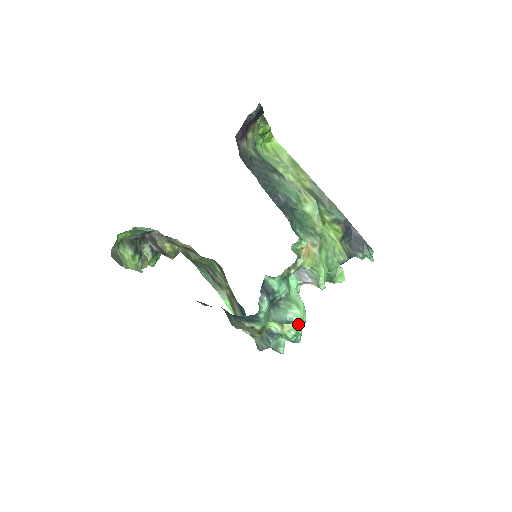
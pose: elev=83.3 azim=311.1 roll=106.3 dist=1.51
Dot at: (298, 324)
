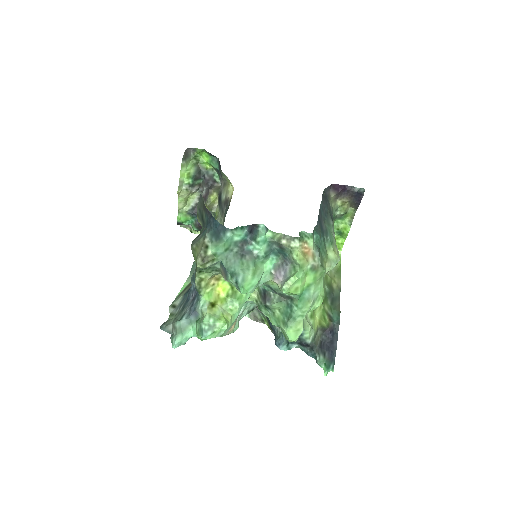
Dot at: (223, 320)
